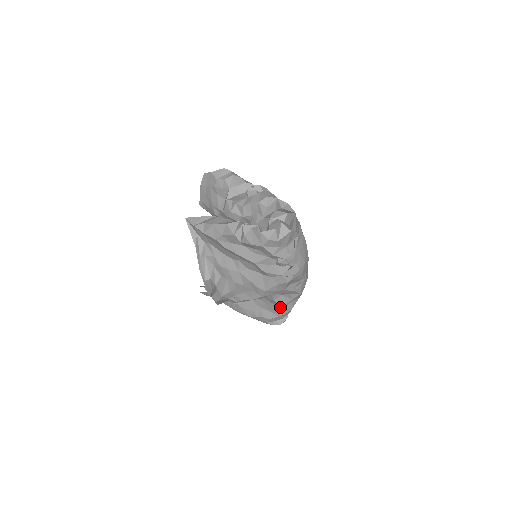
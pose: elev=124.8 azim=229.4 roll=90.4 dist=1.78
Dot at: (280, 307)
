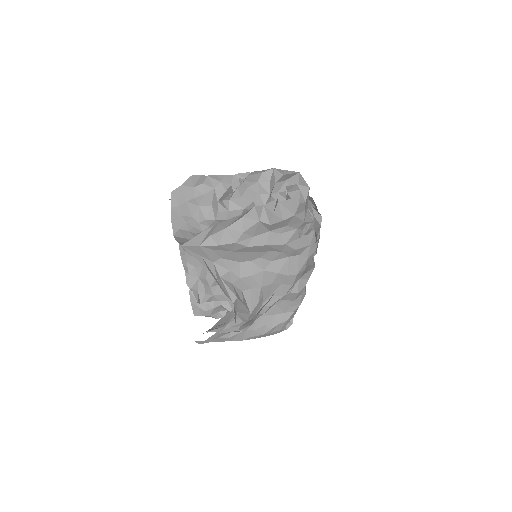
Dot at: (296, 298)
